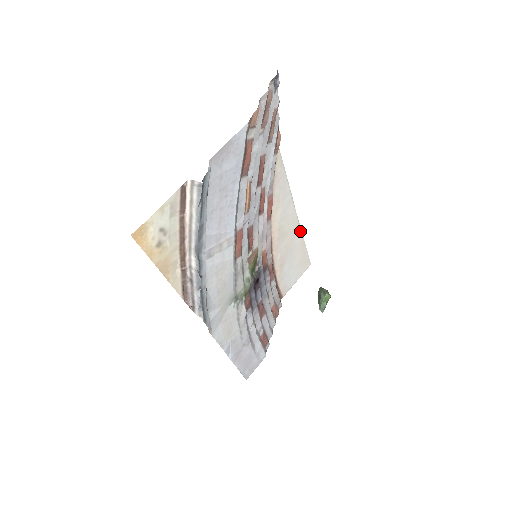
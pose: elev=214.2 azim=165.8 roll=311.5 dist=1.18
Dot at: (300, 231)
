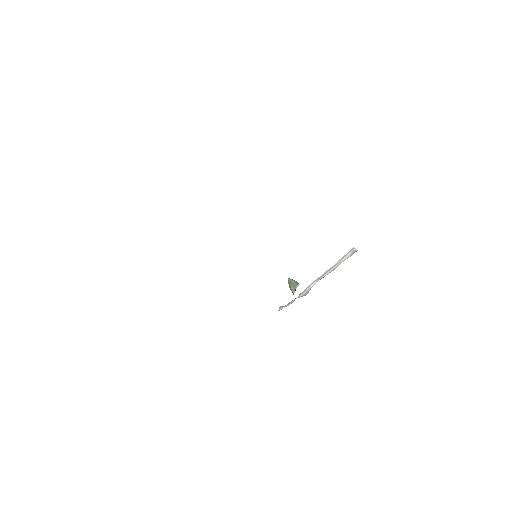
Dot at: occluded
